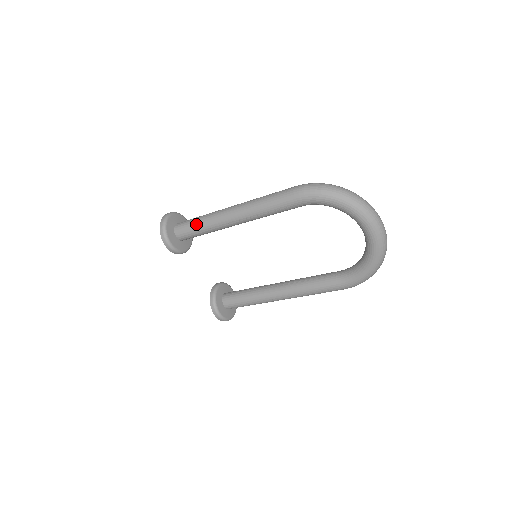
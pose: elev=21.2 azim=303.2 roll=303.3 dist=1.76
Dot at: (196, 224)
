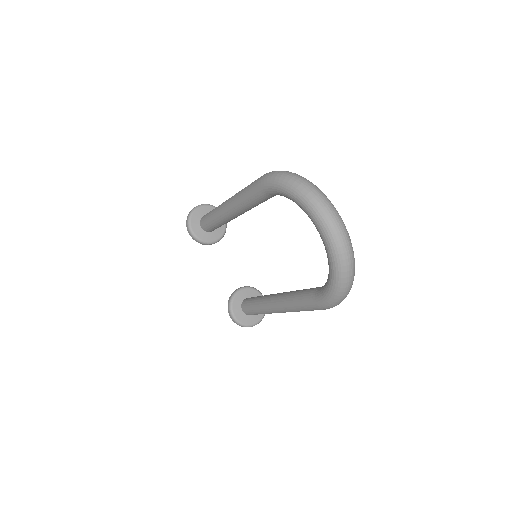
Dot at: (210, 214)
